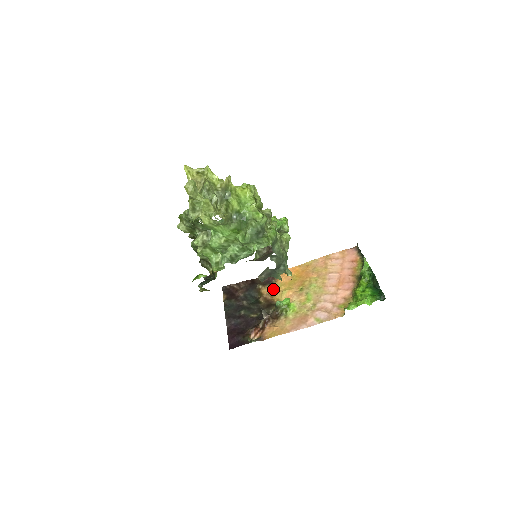
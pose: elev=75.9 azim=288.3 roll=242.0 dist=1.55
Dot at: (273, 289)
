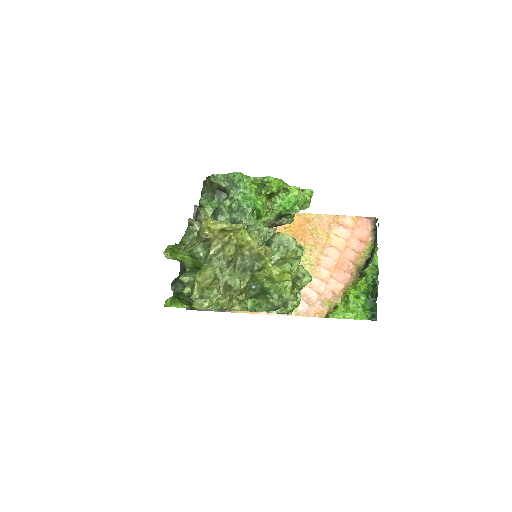
Dot at: occluded
